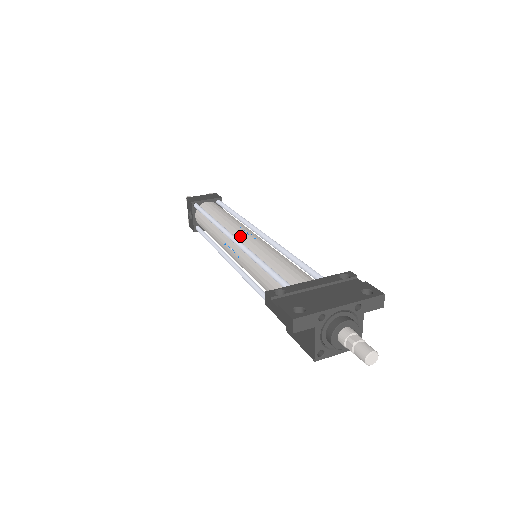
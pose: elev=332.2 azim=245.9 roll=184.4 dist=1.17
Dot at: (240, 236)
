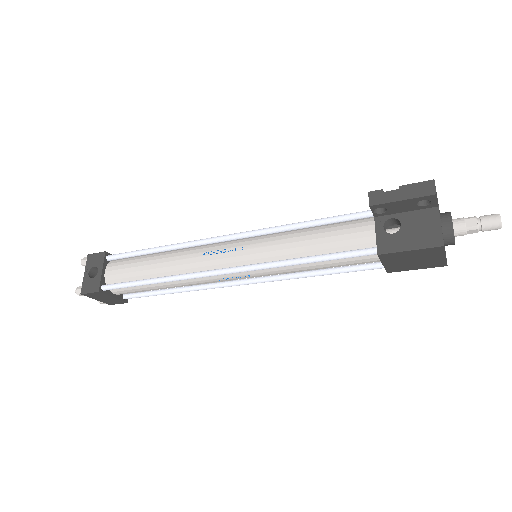
Dot at: occluded
